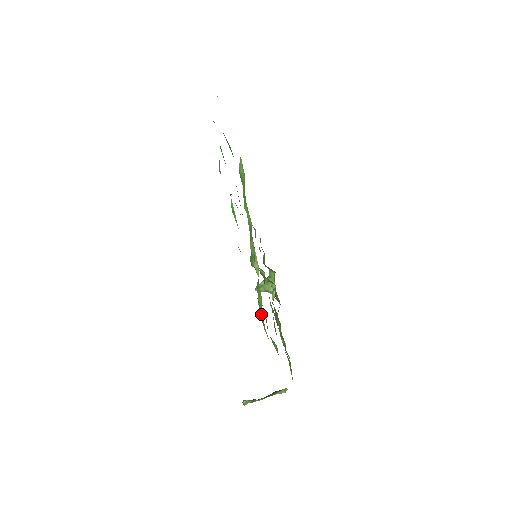
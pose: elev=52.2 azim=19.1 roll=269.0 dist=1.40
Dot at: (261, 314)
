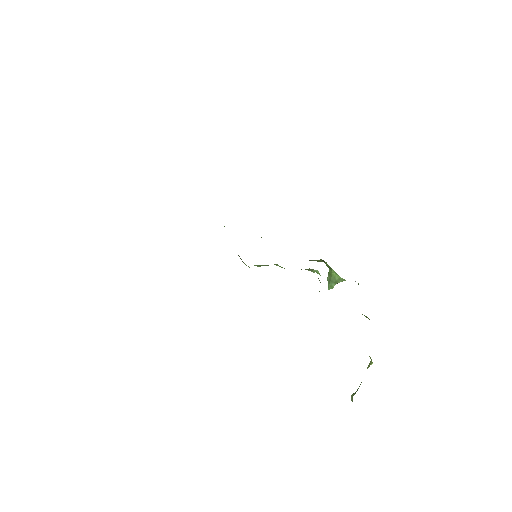
Dot at: occluded
